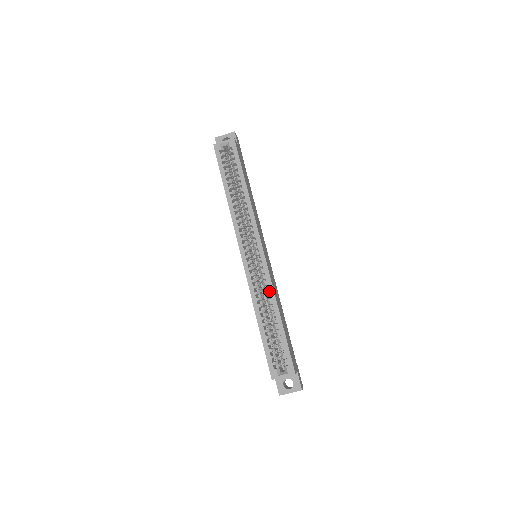
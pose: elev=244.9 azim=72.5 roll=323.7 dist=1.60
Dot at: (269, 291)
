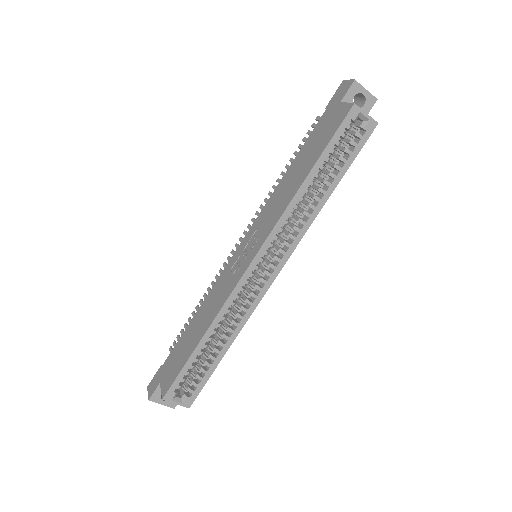
Dot at: (242, 320)
